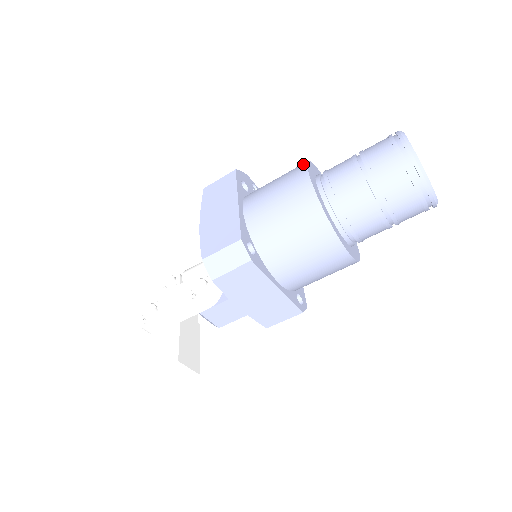
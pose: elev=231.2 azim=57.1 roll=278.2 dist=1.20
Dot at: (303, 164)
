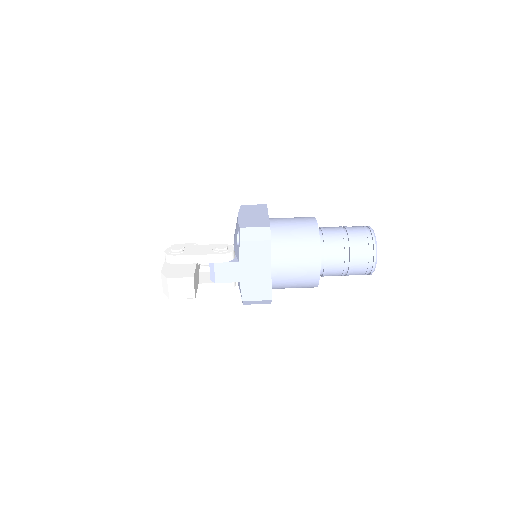
Dot at: occluded
